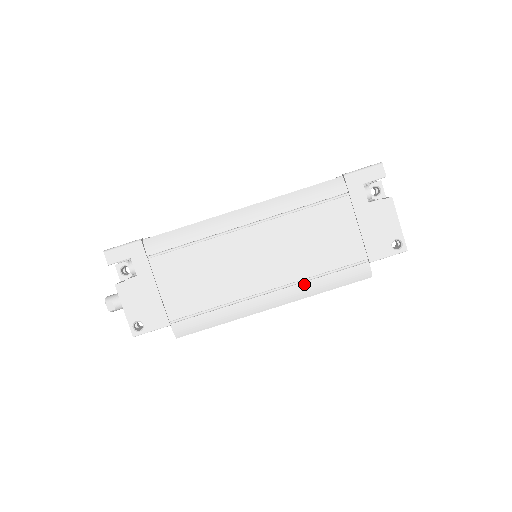
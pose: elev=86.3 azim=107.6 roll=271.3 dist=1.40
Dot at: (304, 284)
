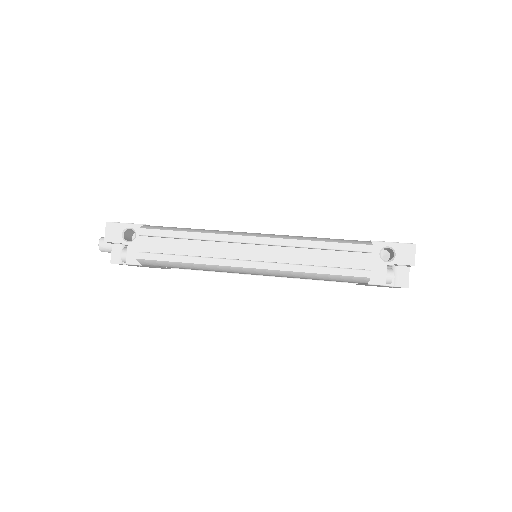
Dot at: occluded
